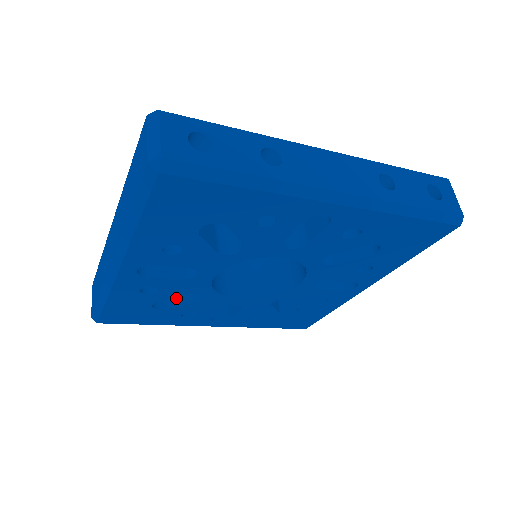
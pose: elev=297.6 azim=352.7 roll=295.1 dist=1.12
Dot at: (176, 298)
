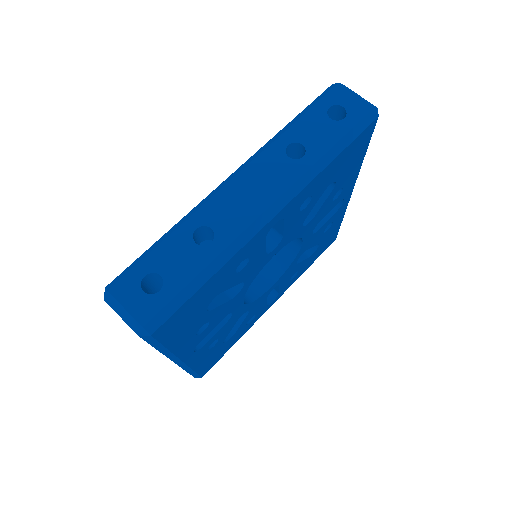
Dot at: occluded
